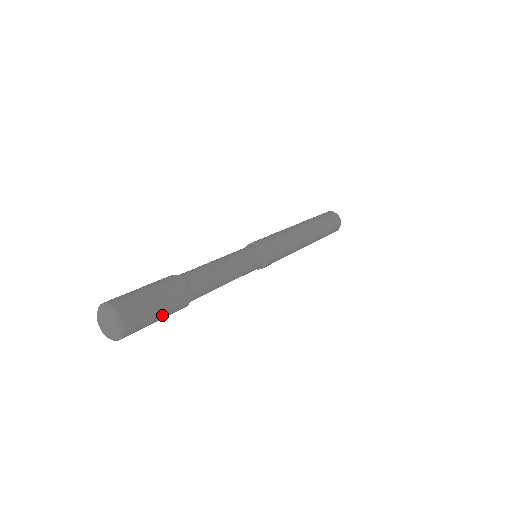
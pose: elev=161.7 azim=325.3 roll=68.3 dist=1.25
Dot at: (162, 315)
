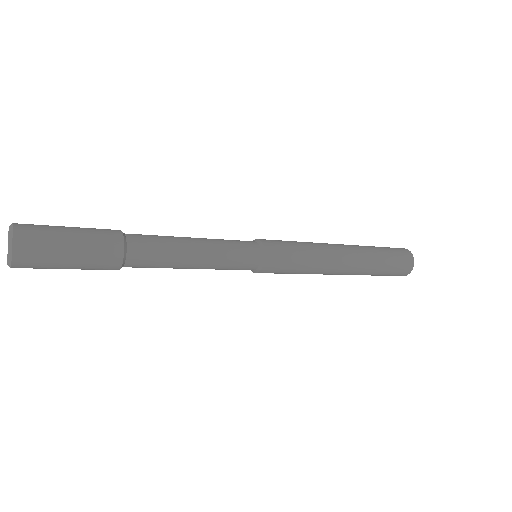
Dot at: (74, 266)
